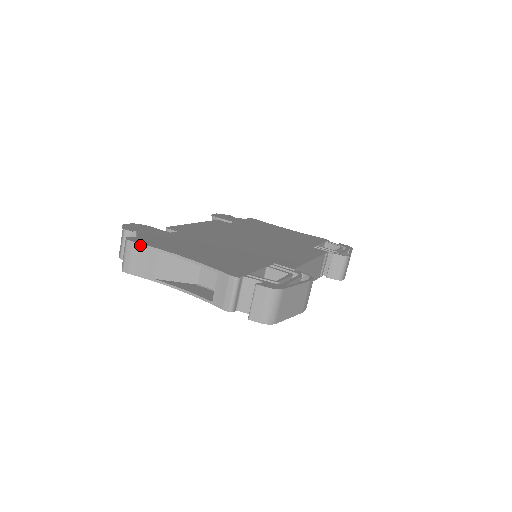
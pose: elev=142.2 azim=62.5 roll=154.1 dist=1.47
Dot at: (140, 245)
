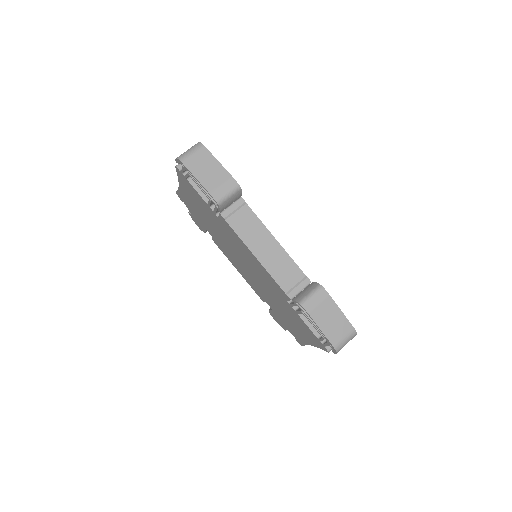
Dot at: occluded
